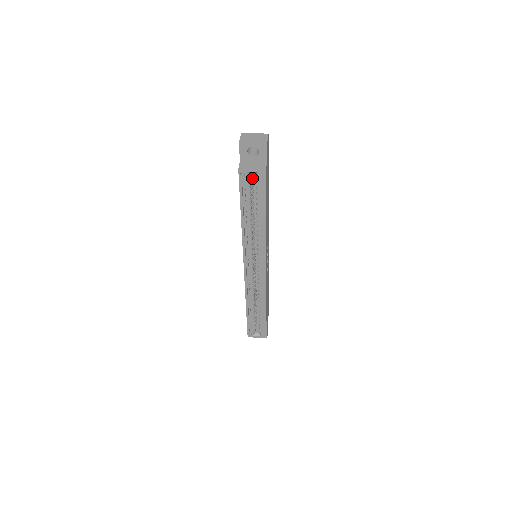
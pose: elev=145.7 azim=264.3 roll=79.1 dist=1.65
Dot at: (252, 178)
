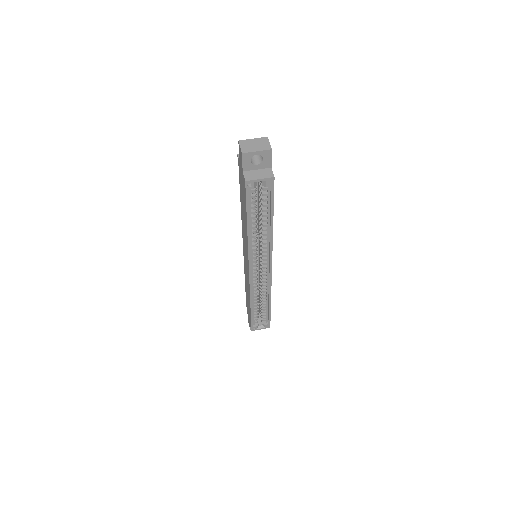
Dot at: (256, 186)
